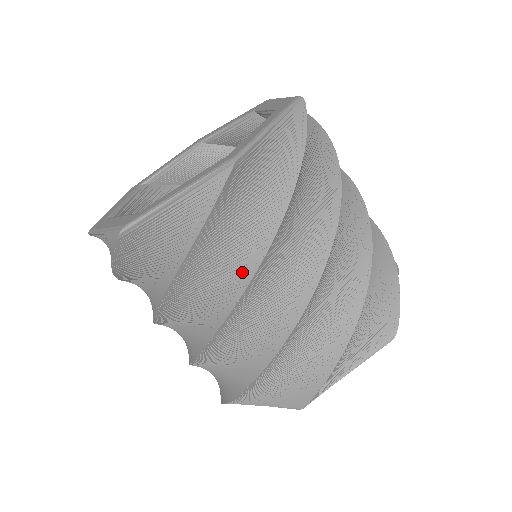
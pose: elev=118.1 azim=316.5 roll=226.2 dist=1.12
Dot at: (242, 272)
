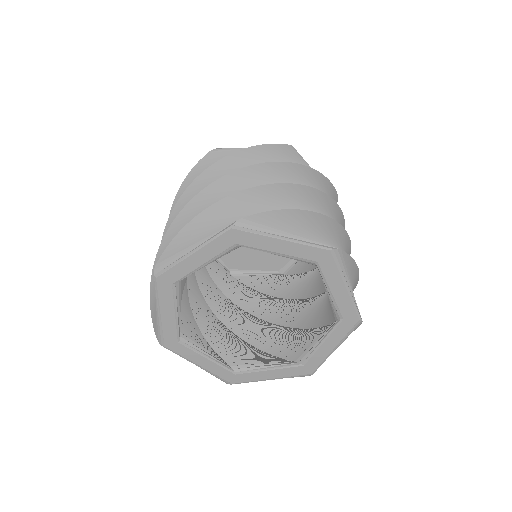
Dot at: occluded
